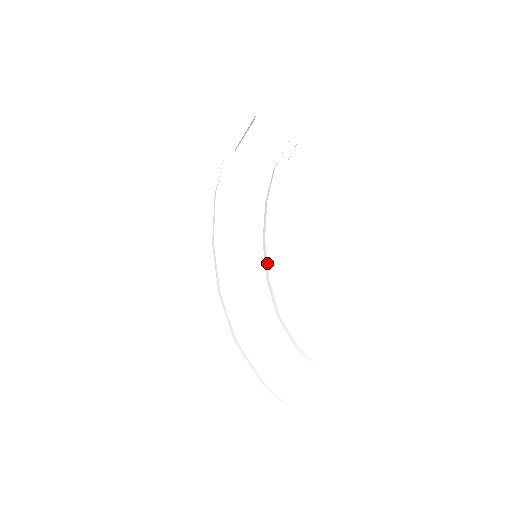
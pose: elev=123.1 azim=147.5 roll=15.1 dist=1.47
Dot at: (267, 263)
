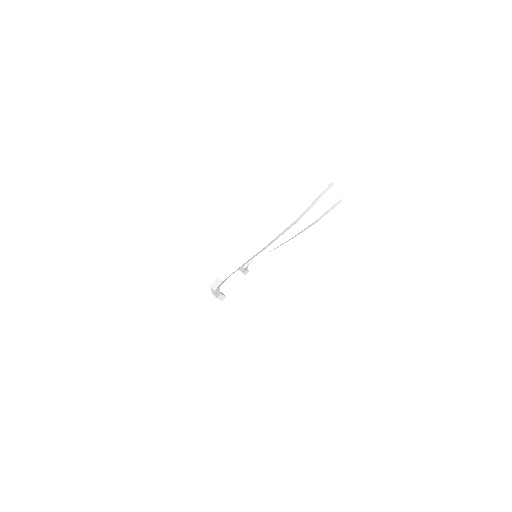
Dot at: occluded
